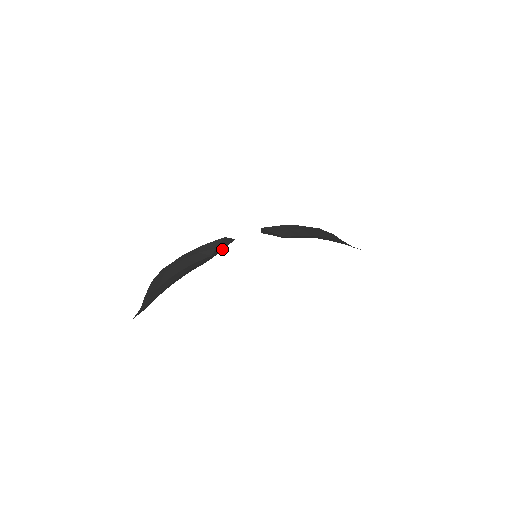
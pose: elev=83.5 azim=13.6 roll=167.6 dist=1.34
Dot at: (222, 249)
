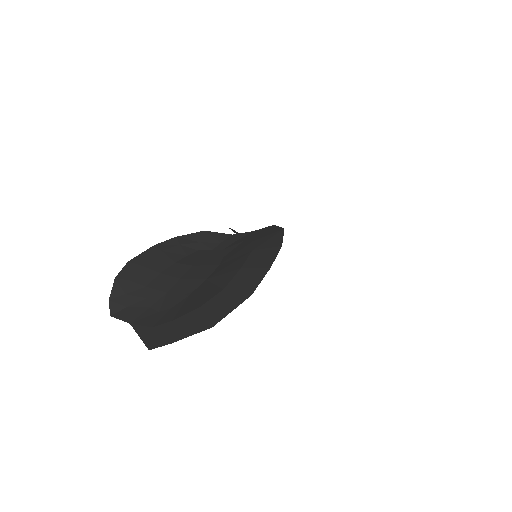
Dot at: (219, 243)
